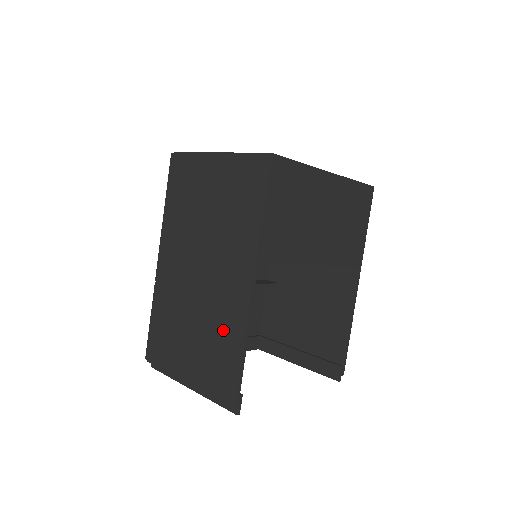
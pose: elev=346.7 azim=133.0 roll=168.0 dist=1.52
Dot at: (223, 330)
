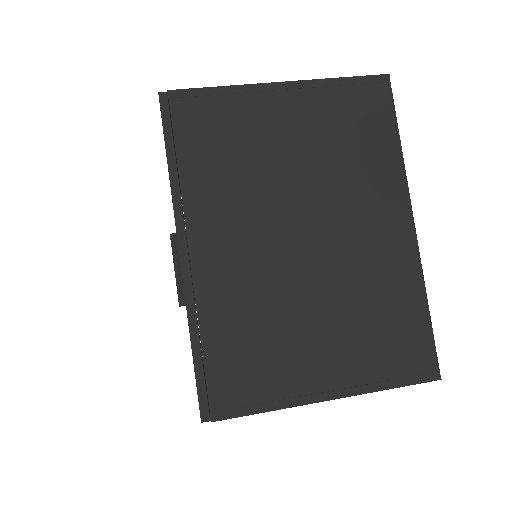
Dot at: occluded
